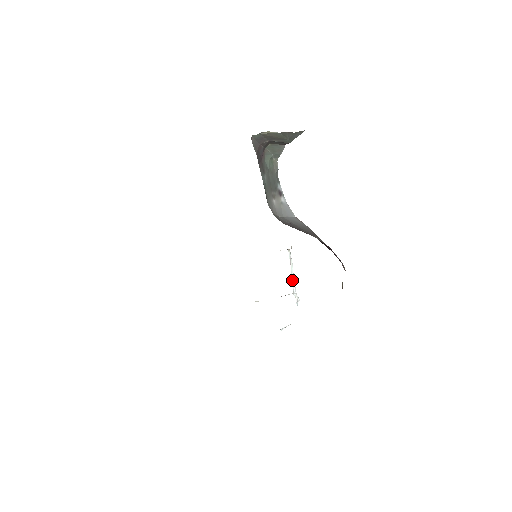
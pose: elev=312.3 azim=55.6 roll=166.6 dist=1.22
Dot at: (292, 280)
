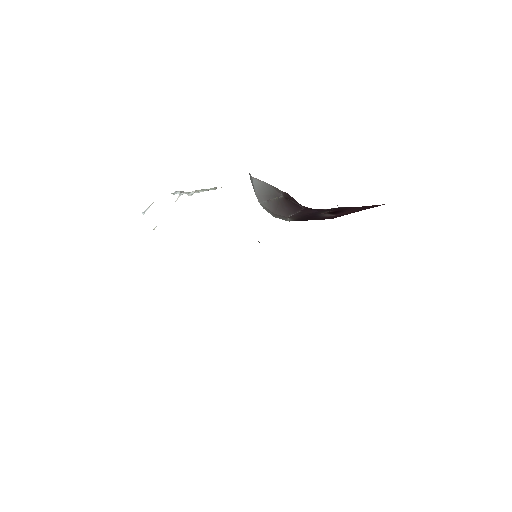
Dot at: occluded
